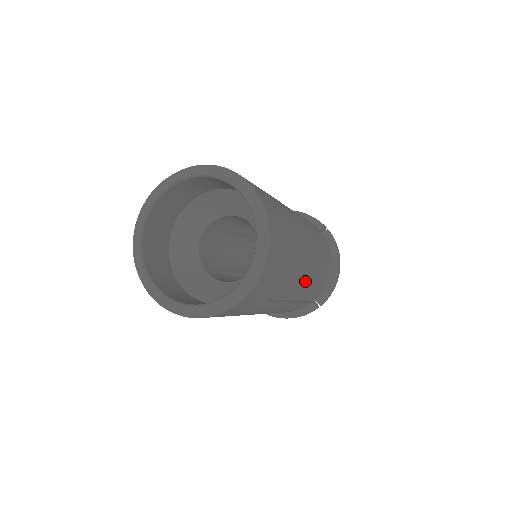
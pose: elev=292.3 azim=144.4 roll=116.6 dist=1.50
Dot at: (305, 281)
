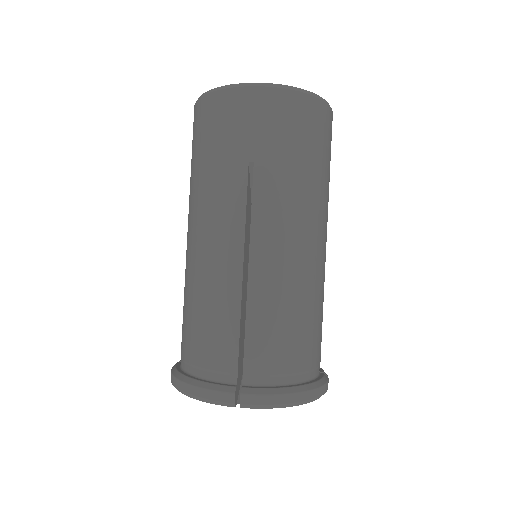
Dot at: occluded
